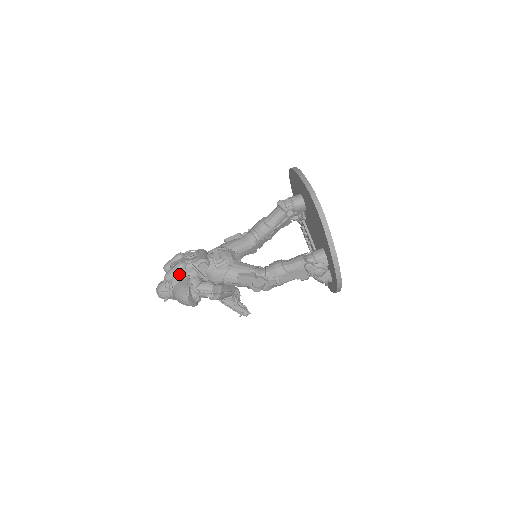
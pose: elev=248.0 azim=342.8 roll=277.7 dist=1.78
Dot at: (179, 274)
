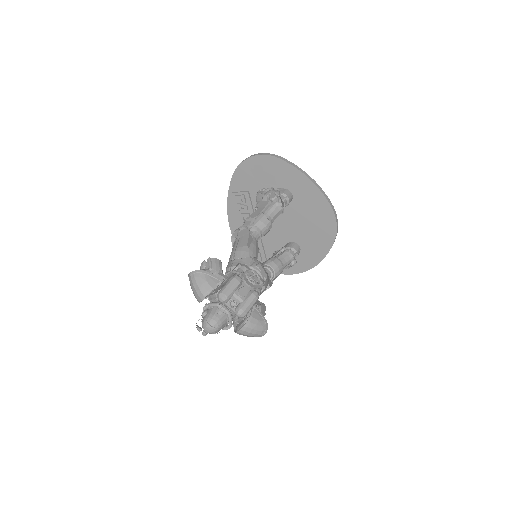
Dot at: occluded
